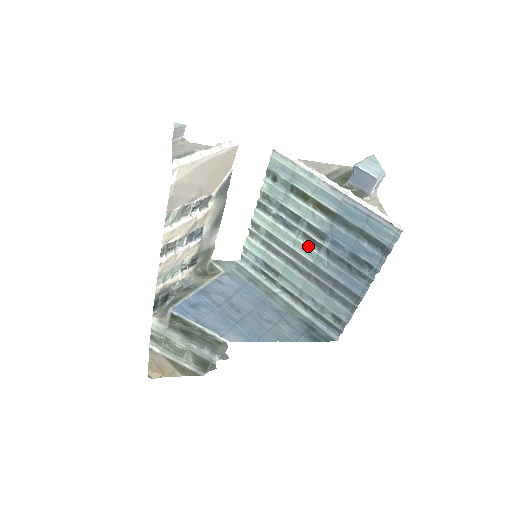
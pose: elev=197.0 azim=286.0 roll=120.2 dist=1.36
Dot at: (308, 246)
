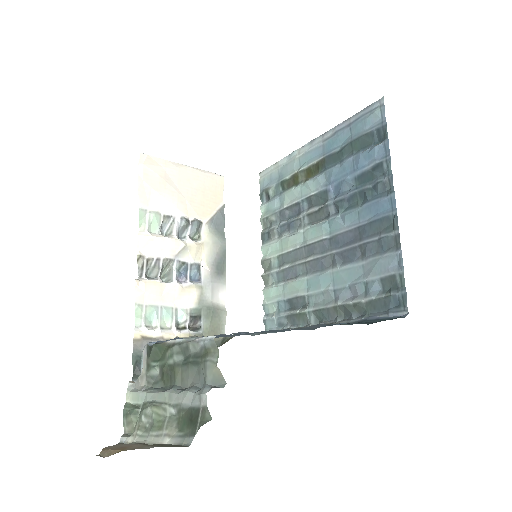
Dot at: (316, 224)
